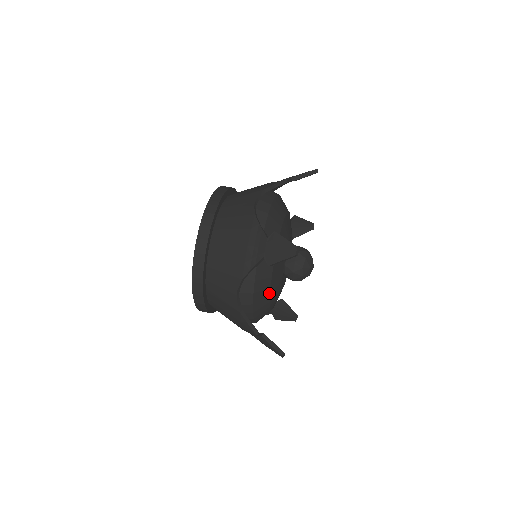
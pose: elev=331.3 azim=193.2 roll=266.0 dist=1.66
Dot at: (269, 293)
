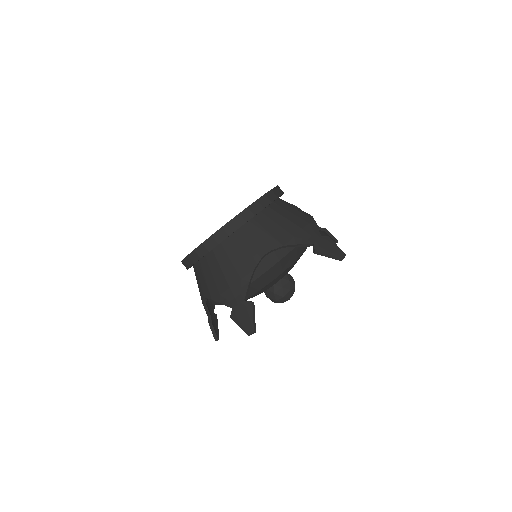
Dot at: occluded
